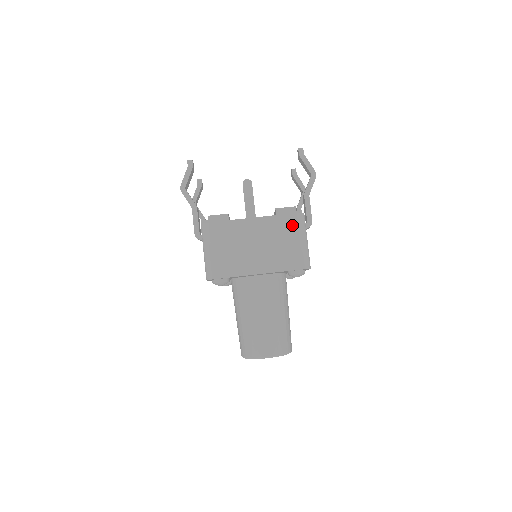
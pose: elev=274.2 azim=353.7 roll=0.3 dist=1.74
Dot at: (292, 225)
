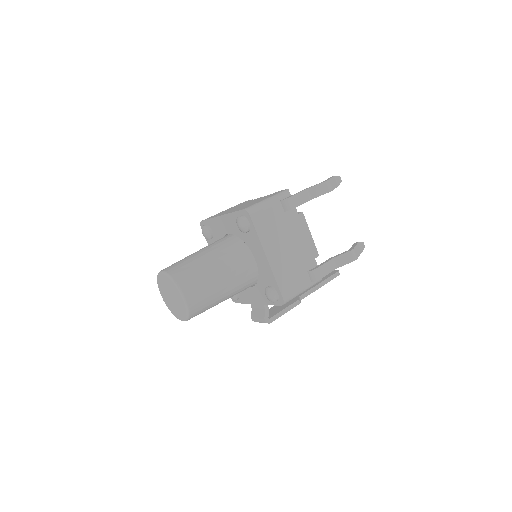
Dot at: (272, 195)
